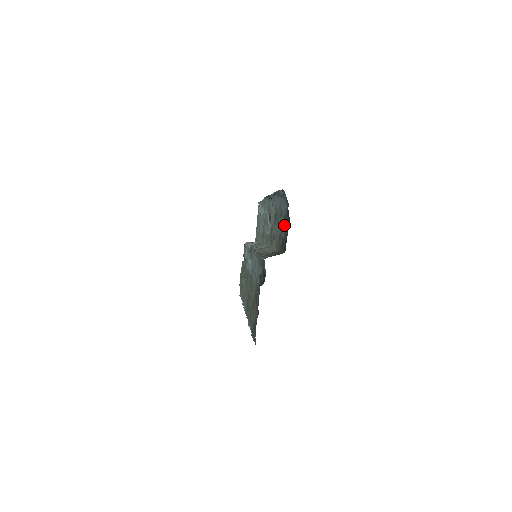
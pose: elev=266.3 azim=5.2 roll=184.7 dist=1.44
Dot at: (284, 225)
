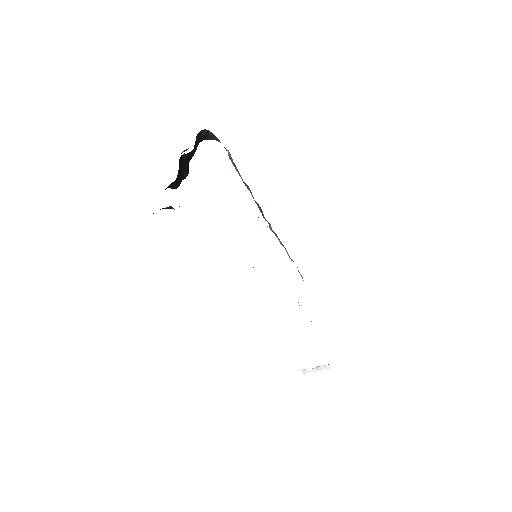
Dot at: occluded
